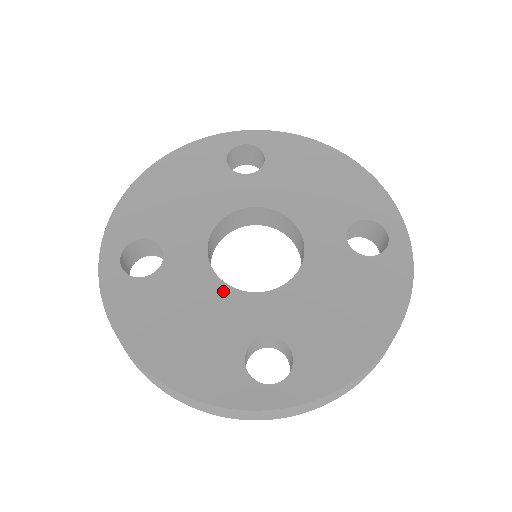
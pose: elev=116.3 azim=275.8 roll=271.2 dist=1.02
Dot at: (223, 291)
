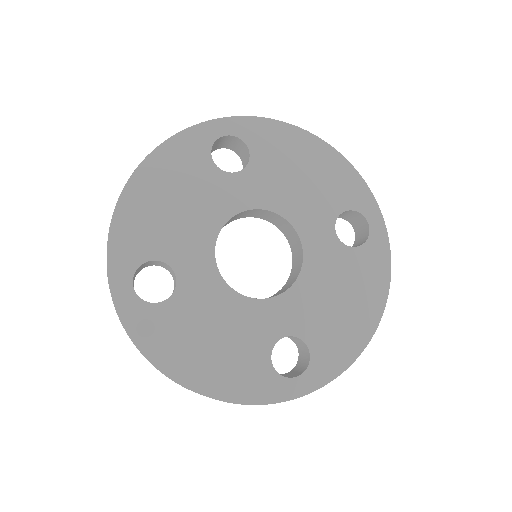
Dot at: (240, 302)
